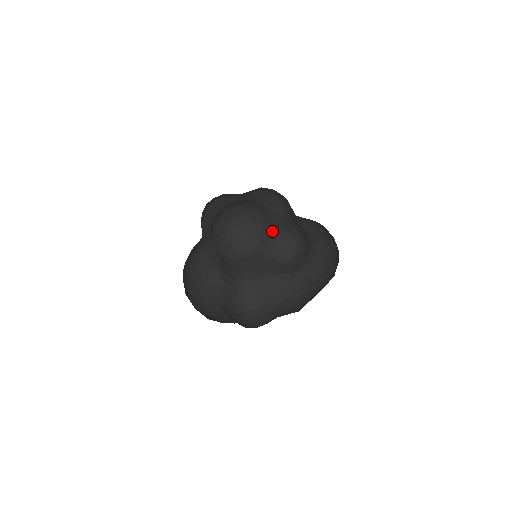
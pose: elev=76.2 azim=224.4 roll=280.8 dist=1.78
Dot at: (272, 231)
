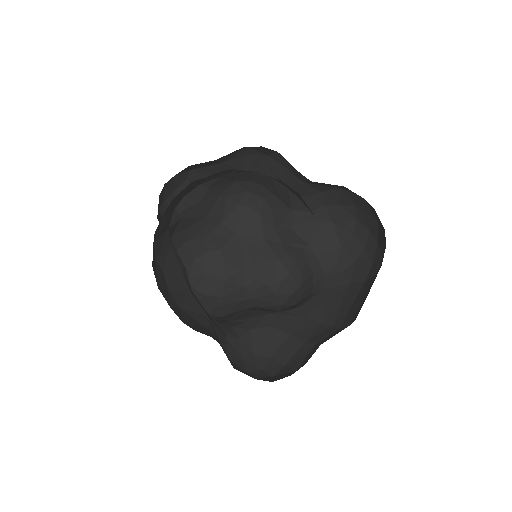
Dot at: (243, 275)
